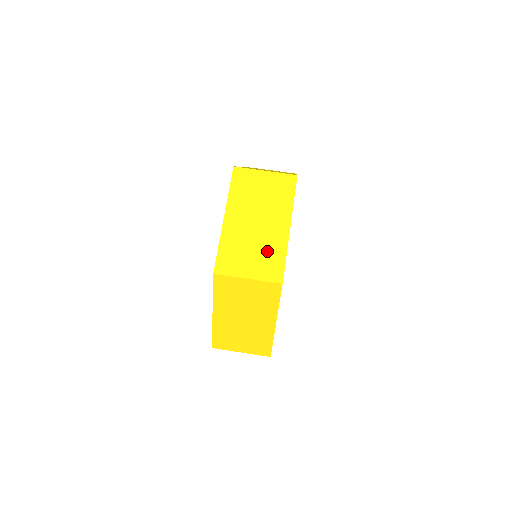
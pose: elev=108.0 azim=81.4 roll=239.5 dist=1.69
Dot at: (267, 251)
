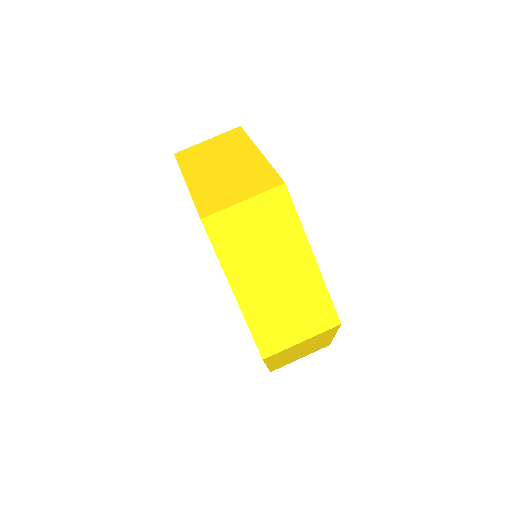
Dot at: (305, 299)
